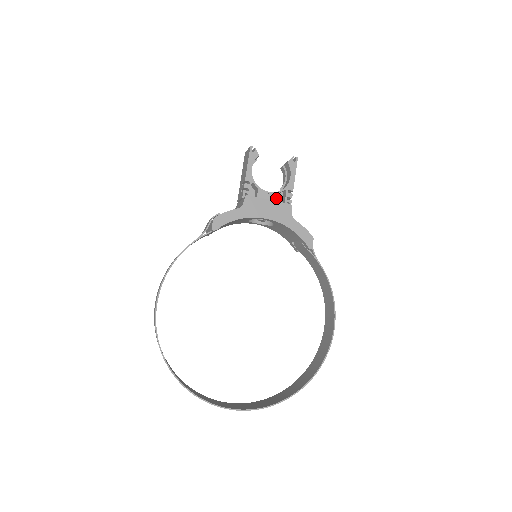
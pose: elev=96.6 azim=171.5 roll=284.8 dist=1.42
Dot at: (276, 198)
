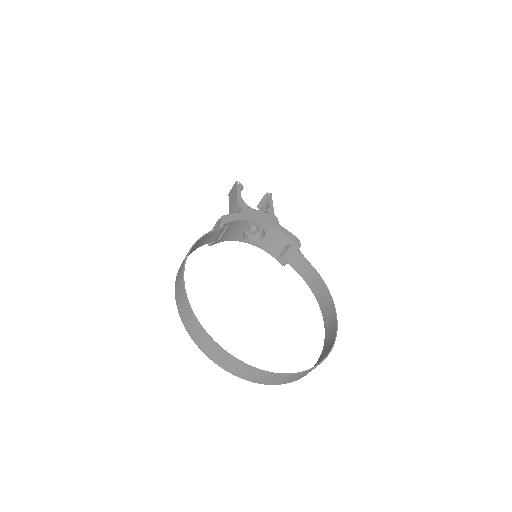
Dot at: occluded
